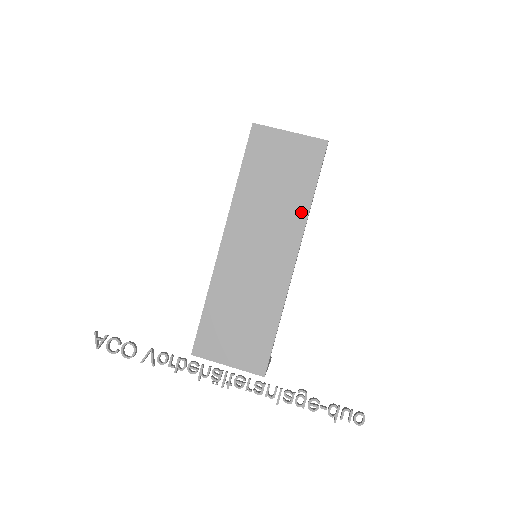
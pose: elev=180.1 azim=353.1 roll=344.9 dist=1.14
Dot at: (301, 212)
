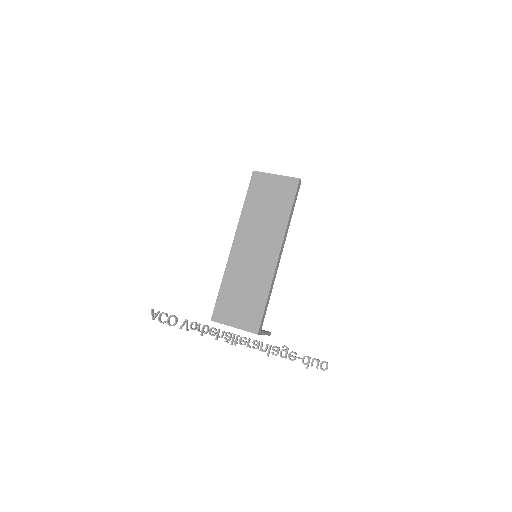
Dot at: (283, 224)
